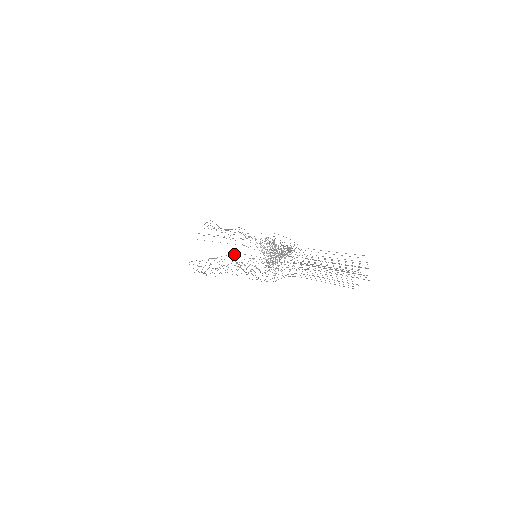
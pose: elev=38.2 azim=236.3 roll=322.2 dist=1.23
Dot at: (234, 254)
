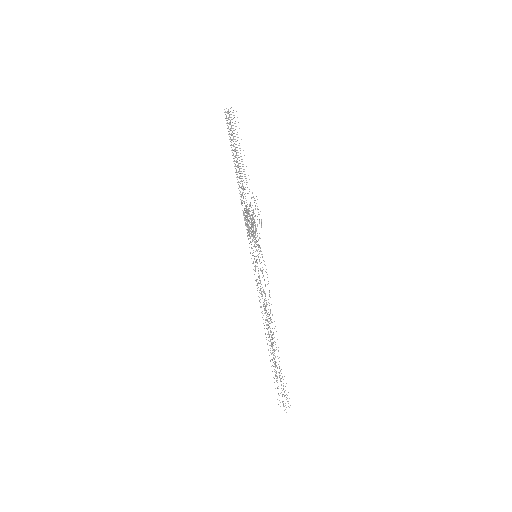
Dot at: occluded
